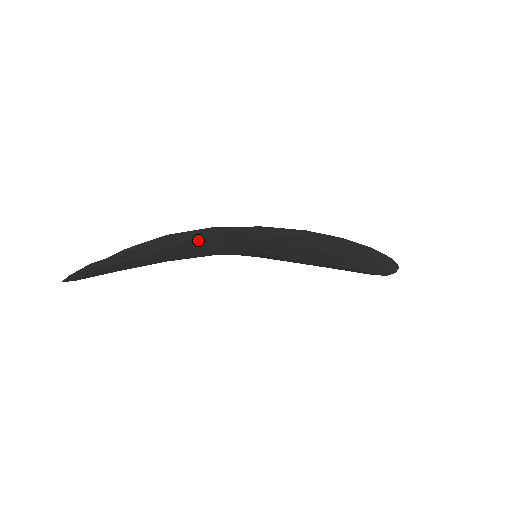
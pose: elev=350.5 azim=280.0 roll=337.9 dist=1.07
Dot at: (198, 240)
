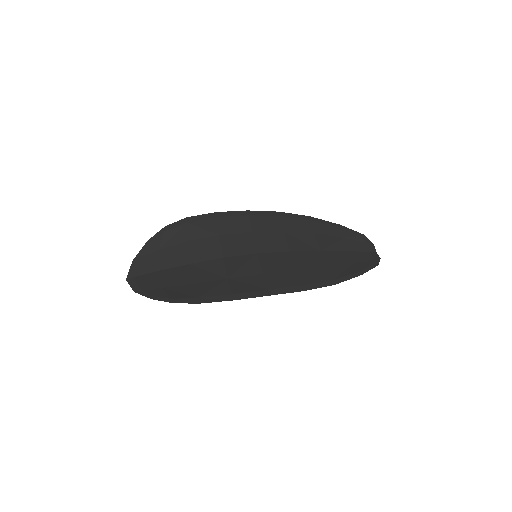
Dot at: (196, 294)
